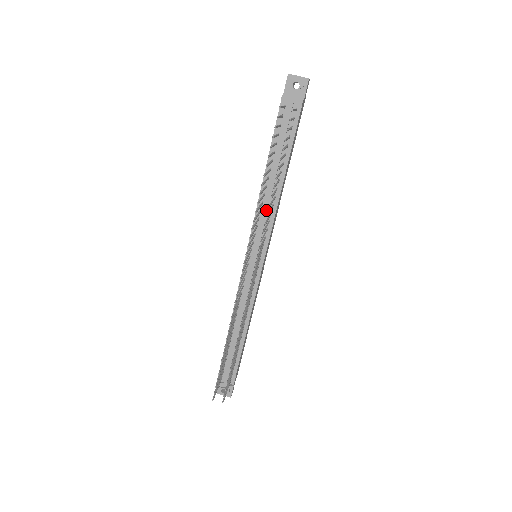
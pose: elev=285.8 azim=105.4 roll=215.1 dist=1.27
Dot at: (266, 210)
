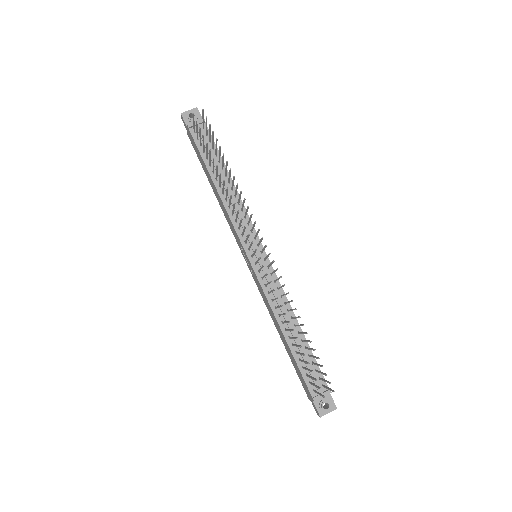
Dot at: (236, 209)
